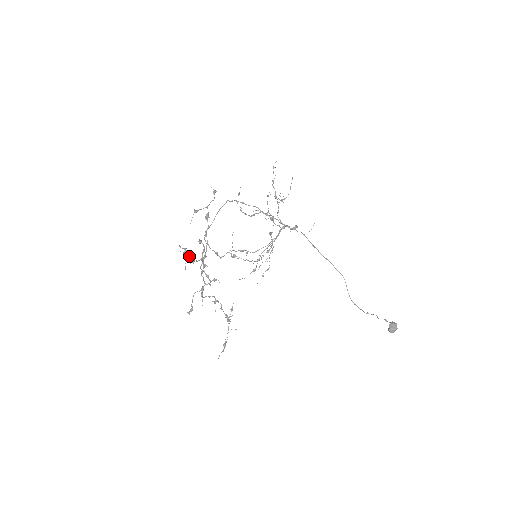
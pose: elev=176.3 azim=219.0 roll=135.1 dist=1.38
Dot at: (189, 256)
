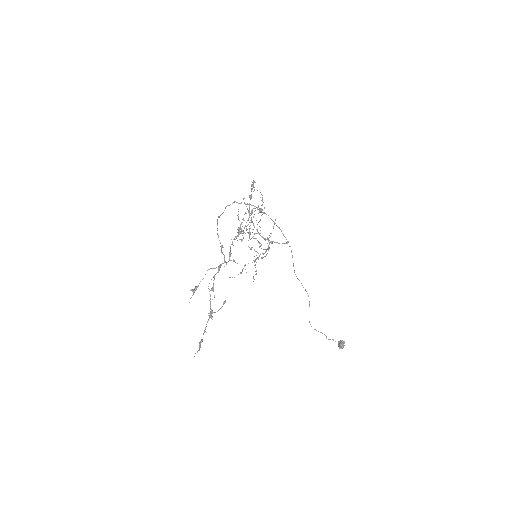
Dot at: occluded
